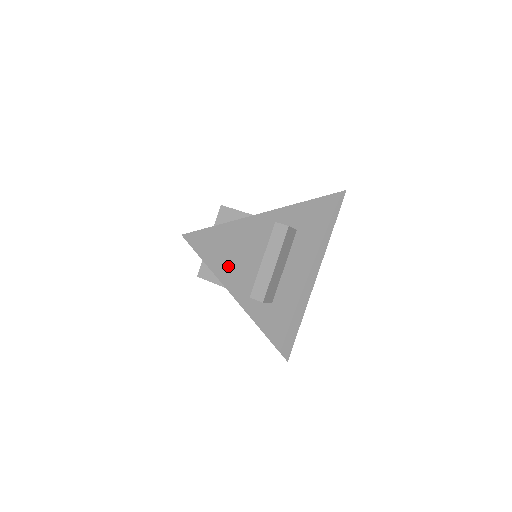
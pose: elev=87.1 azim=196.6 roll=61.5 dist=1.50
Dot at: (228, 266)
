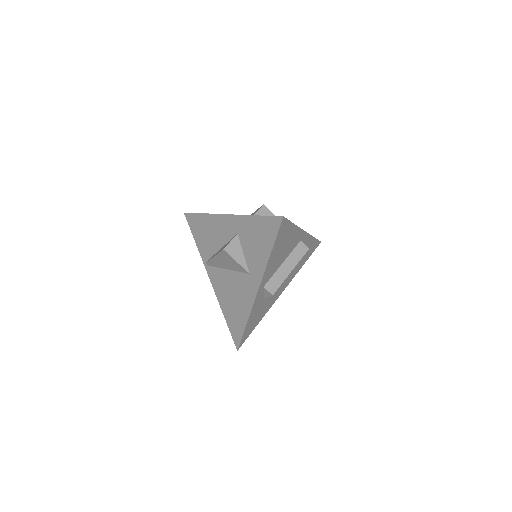
Dot at: (275, 256)
